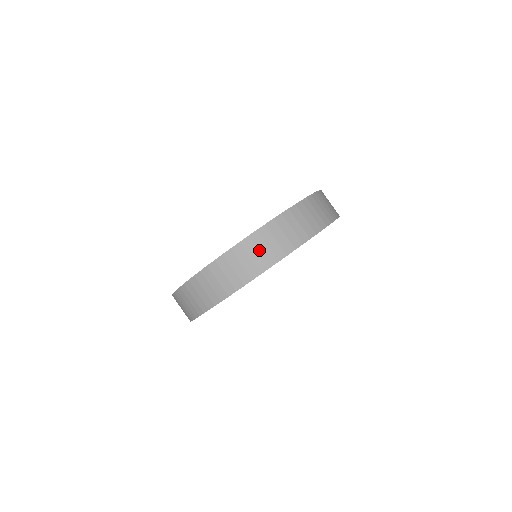
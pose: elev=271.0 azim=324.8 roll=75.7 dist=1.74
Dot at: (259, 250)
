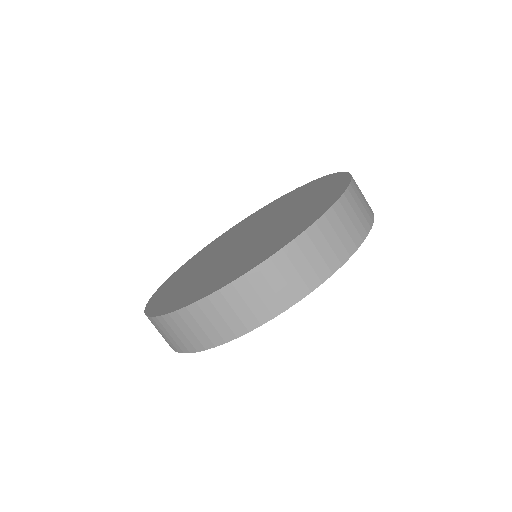
Dot at: (319, 250)
